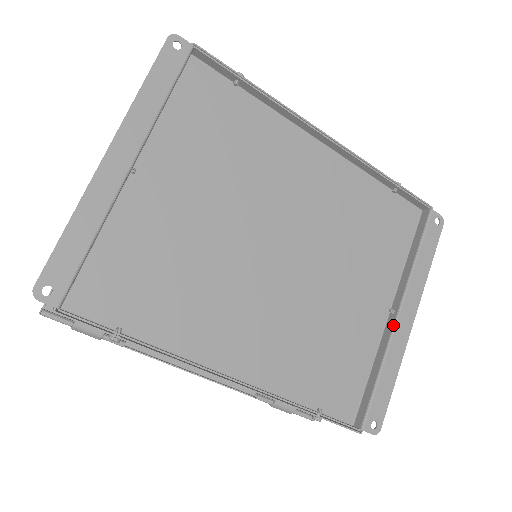
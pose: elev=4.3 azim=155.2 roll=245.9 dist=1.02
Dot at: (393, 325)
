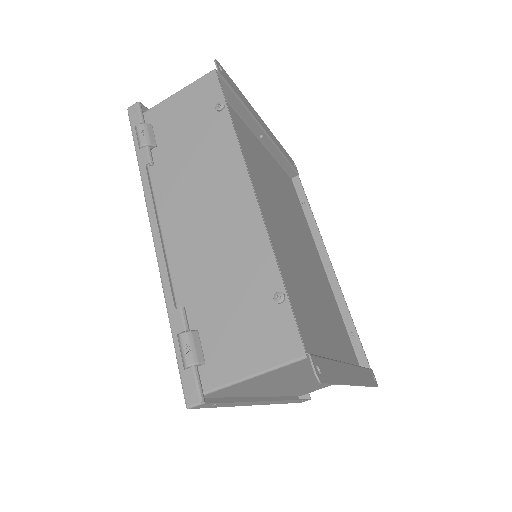
Dot at: (343, 362)
